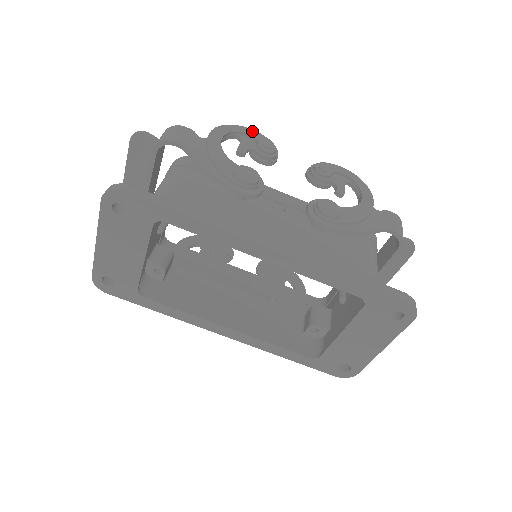
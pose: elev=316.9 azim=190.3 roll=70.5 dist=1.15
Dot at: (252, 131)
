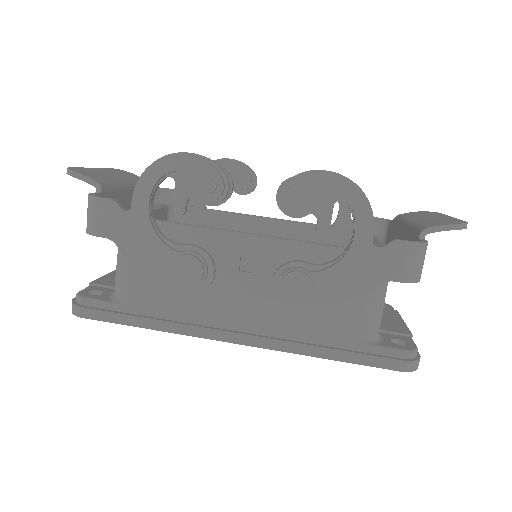
Dot at: (185, 160)
